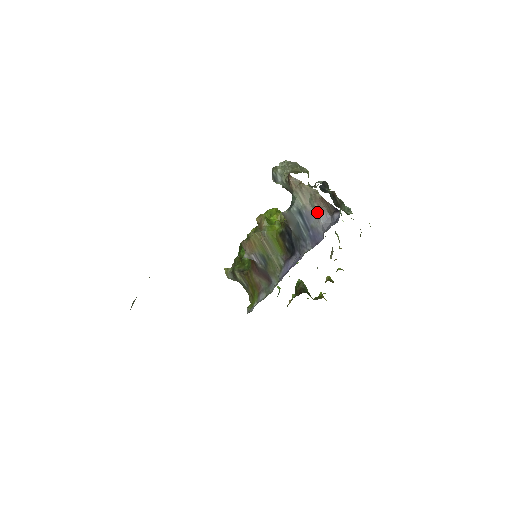
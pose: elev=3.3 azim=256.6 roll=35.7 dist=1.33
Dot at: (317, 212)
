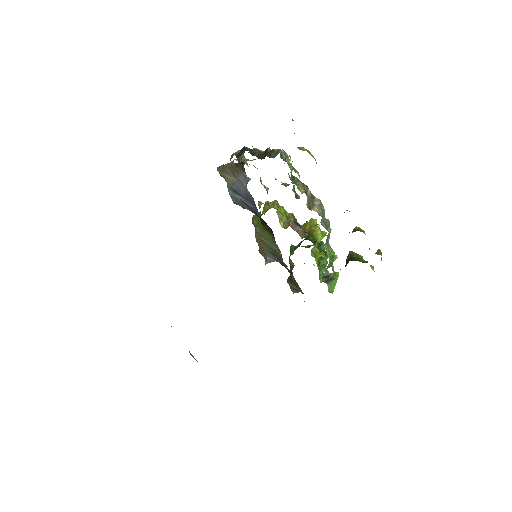
Dot at: (238, 179)
